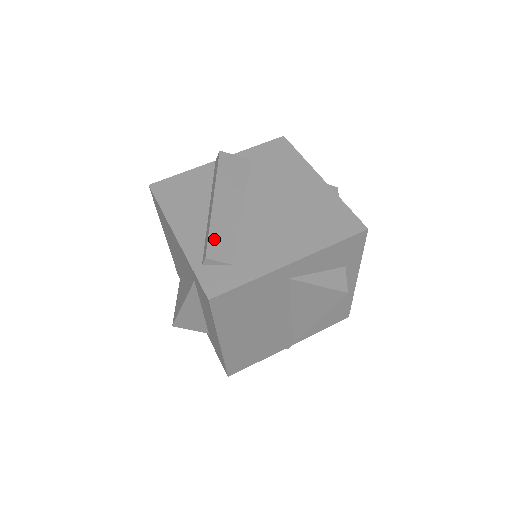
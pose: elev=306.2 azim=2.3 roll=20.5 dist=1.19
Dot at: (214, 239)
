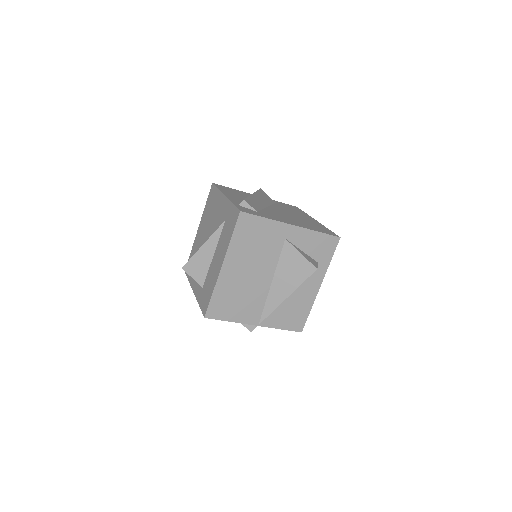
Dot at: (250, 200)
